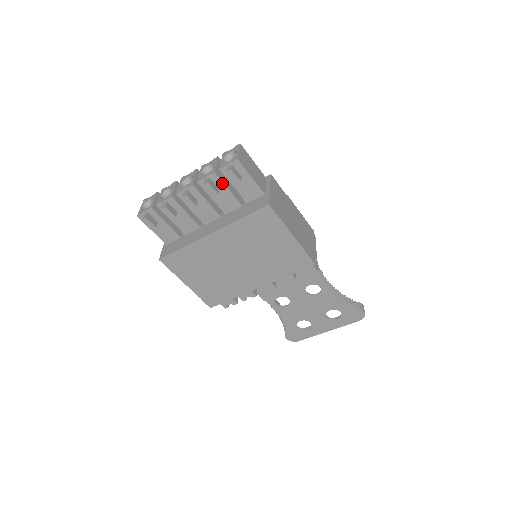
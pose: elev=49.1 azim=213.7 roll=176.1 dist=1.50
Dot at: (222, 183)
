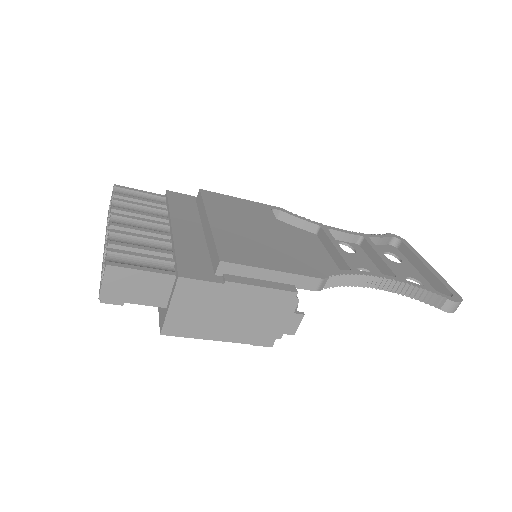
Dot at: occluded
